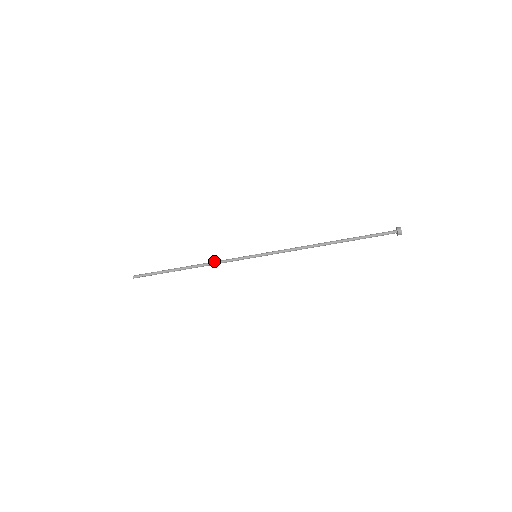
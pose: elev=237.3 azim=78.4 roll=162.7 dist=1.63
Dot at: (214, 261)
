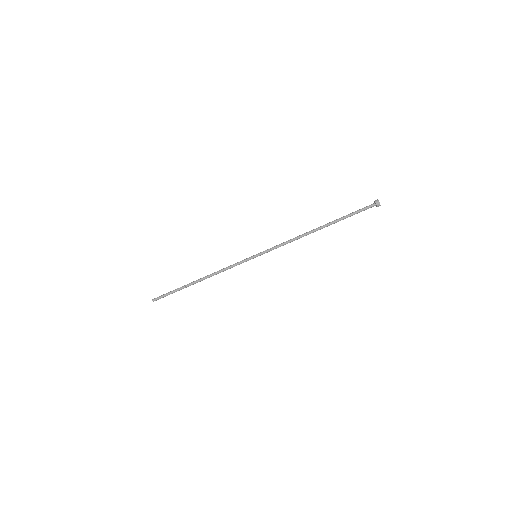
Dot at: (221, 270)
